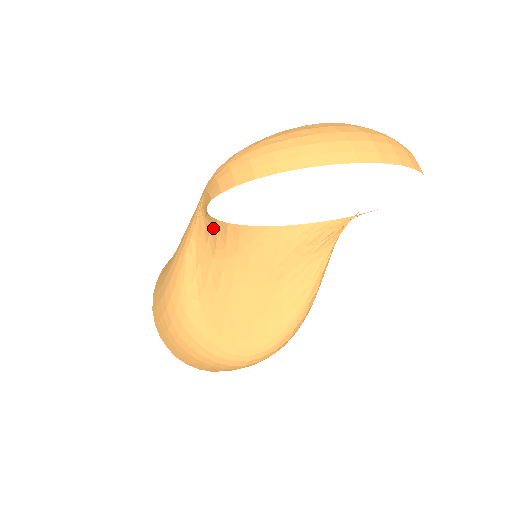
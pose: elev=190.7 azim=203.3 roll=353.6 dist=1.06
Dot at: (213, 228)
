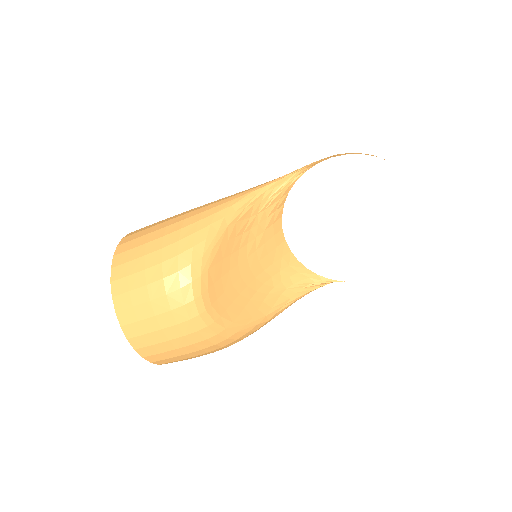
Dot at: (283, 193)
